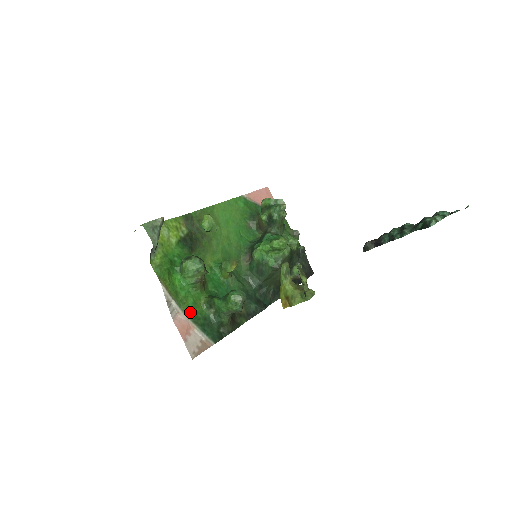
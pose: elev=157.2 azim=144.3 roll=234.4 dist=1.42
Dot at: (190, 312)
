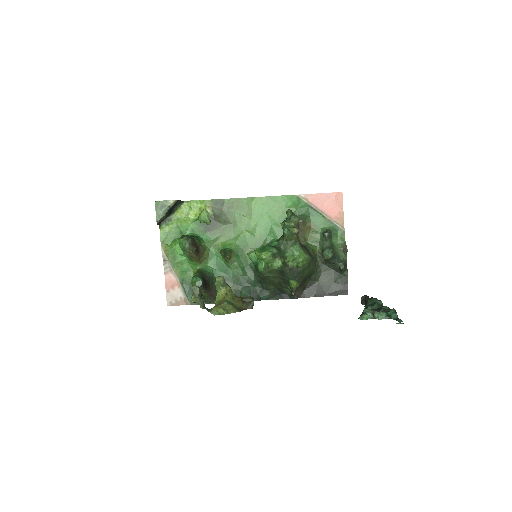
Dot at: (181, 274)
